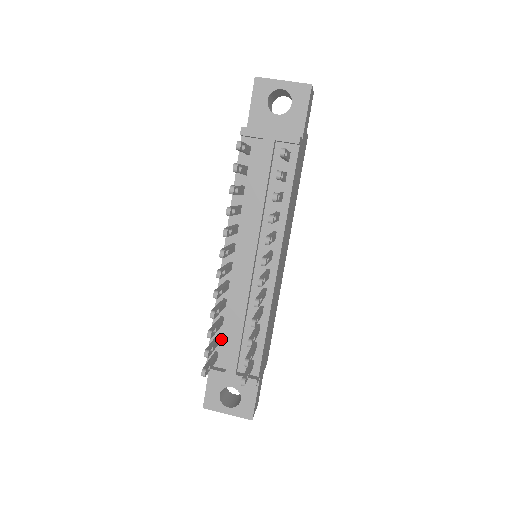
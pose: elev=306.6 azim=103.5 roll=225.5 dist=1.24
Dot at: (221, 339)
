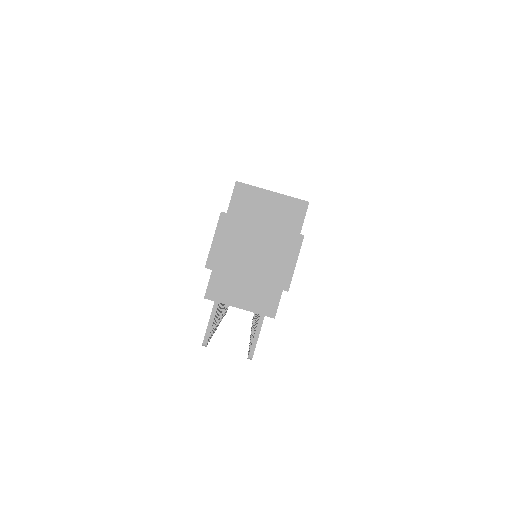
Dot at: occluded
